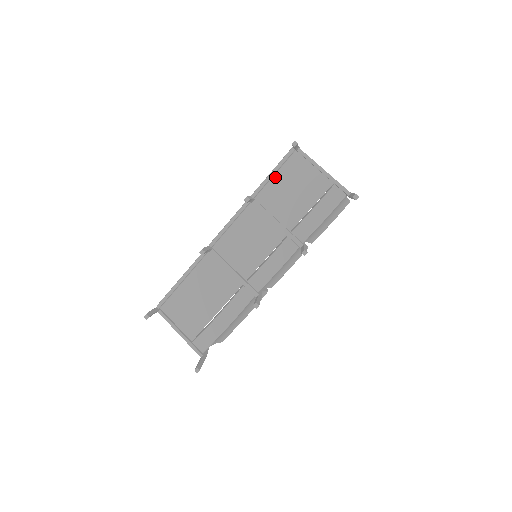
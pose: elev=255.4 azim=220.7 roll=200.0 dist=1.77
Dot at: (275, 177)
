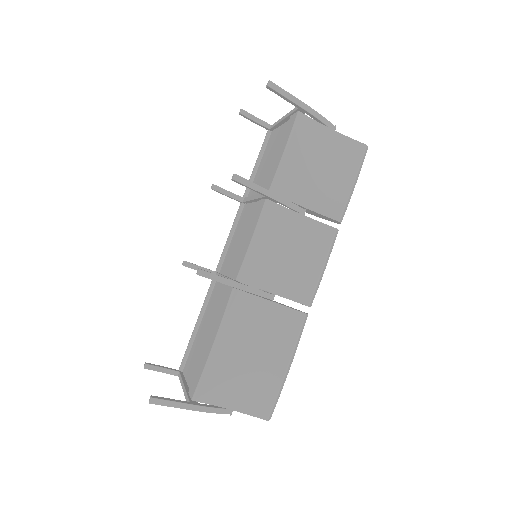
Dot at: (259, 166)
